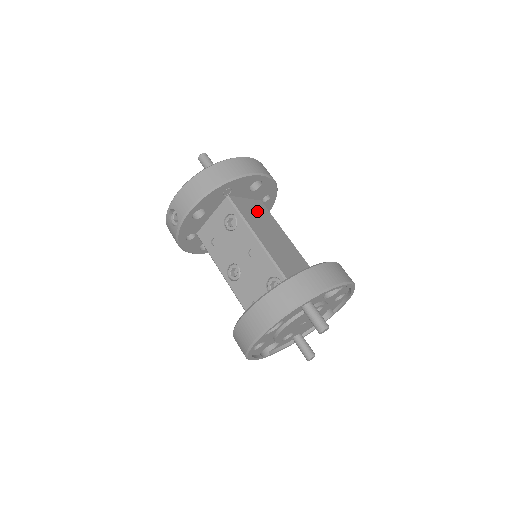
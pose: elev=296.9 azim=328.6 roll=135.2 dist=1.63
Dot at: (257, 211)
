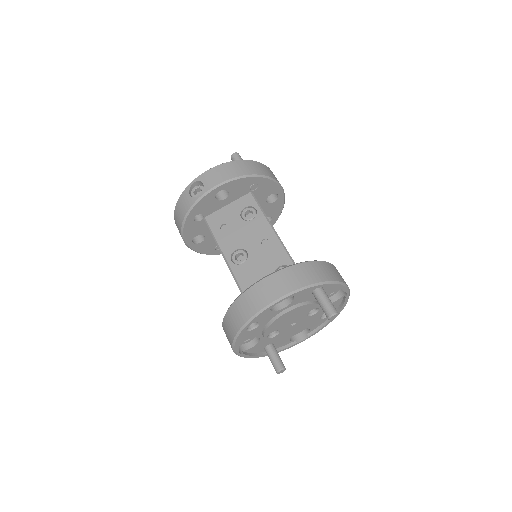
Dot at: occluded
